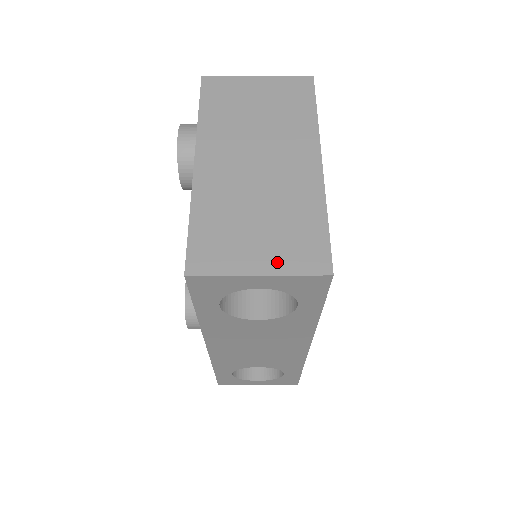
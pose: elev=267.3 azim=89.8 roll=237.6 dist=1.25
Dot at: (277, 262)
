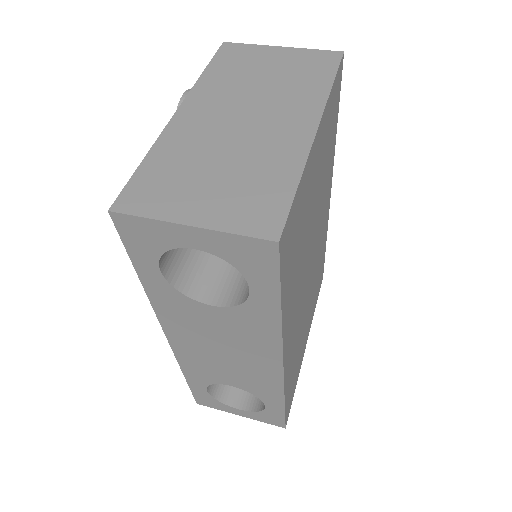
Dot at: (217, 216)
